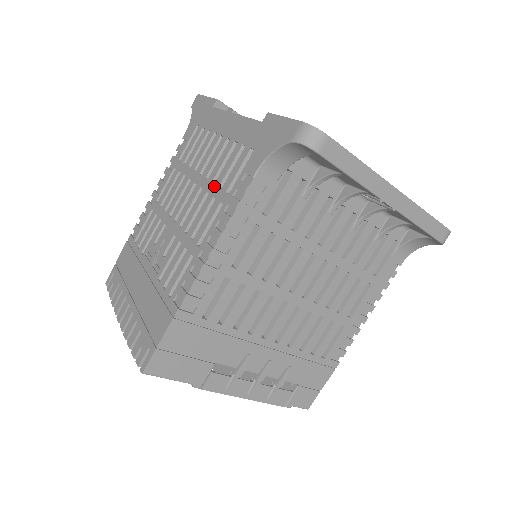
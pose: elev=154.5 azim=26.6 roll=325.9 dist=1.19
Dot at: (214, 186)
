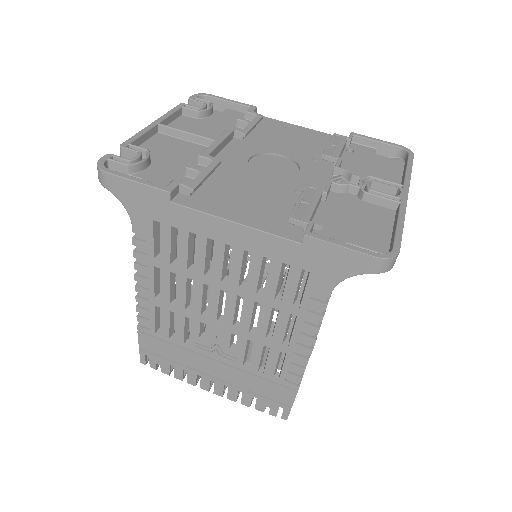
Dot at: (265, 298)
